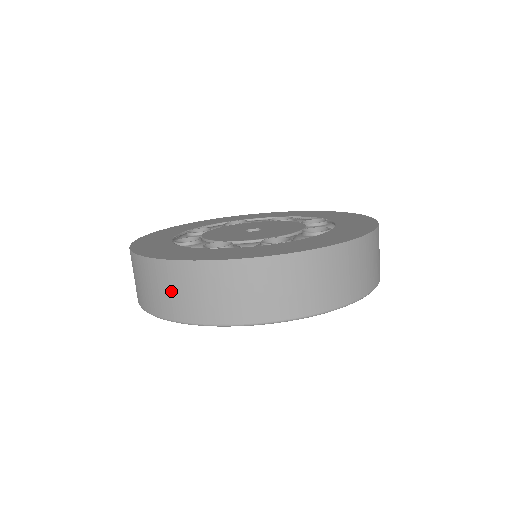
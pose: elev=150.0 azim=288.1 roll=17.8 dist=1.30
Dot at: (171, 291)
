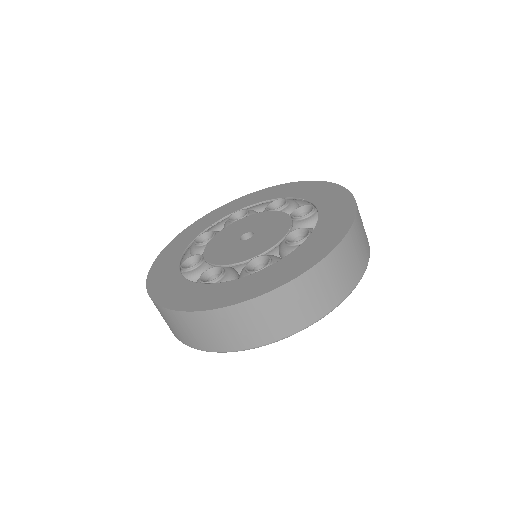
Dot at: occluded
